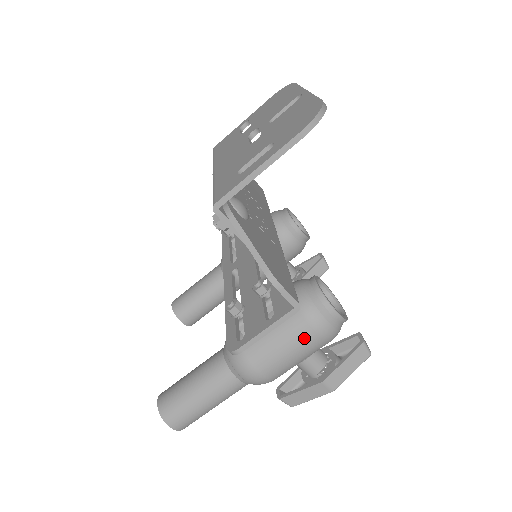
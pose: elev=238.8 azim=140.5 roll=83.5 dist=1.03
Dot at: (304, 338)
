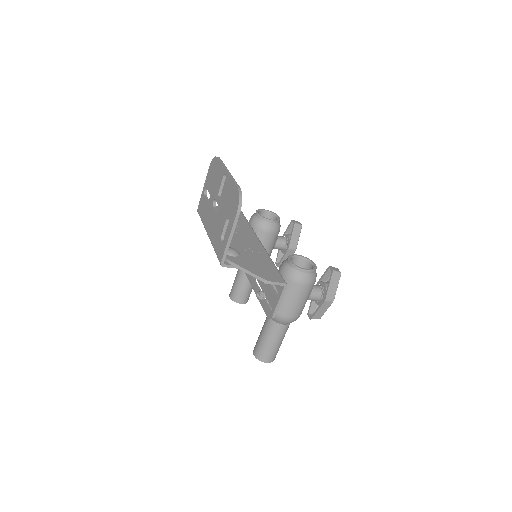
Dot at: (300, 291)
